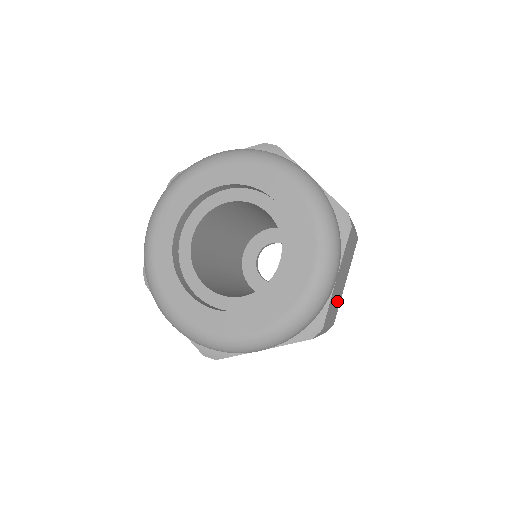
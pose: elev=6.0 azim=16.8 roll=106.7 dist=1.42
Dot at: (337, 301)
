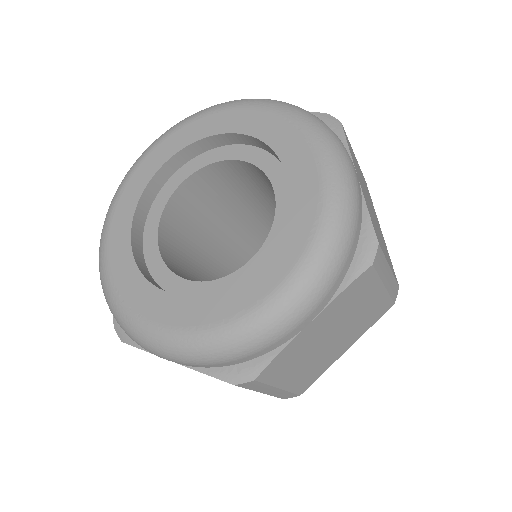
Dot at: occluded
